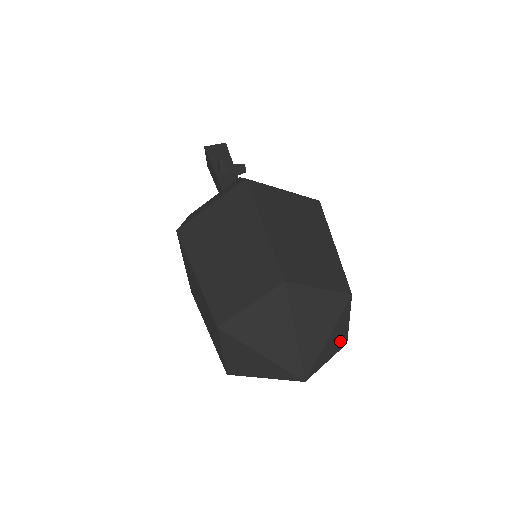
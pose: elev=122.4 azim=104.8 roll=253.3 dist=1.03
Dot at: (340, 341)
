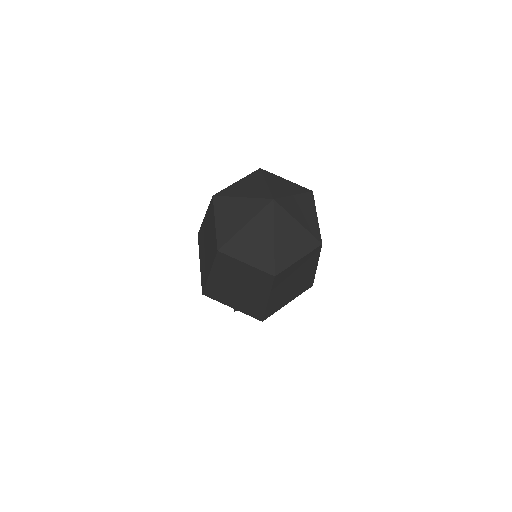
Dot at: (311, 225)
